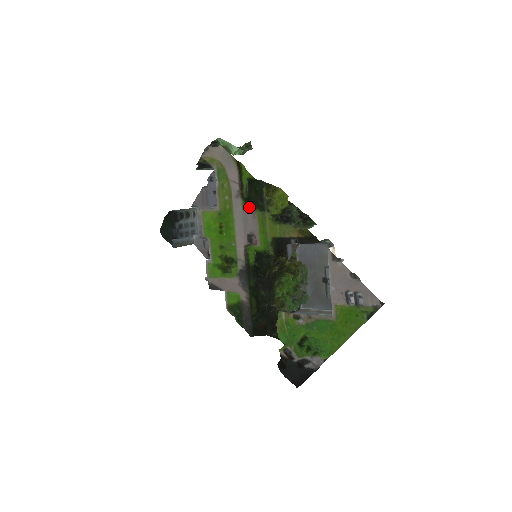
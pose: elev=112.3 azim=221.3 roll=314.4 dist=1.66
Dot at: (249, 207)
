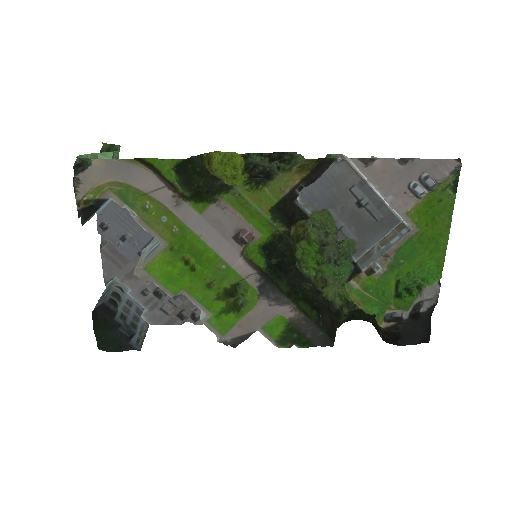
Dot at: (207, 202)
